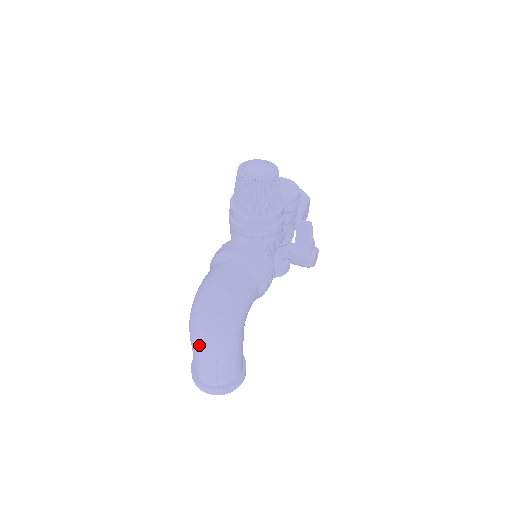
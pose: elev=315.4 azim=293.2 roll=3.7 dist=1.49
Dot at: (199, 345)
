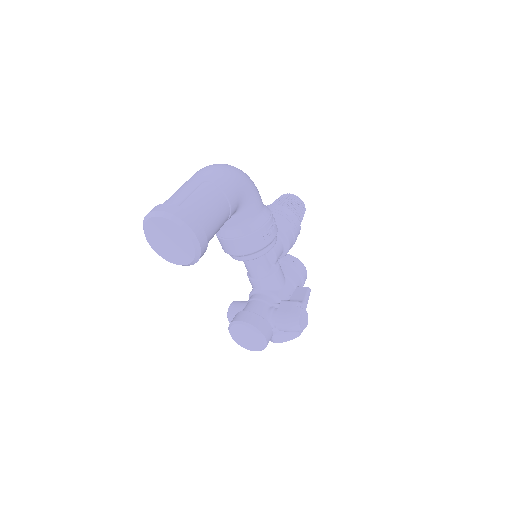
Dot at: (199, 171)
